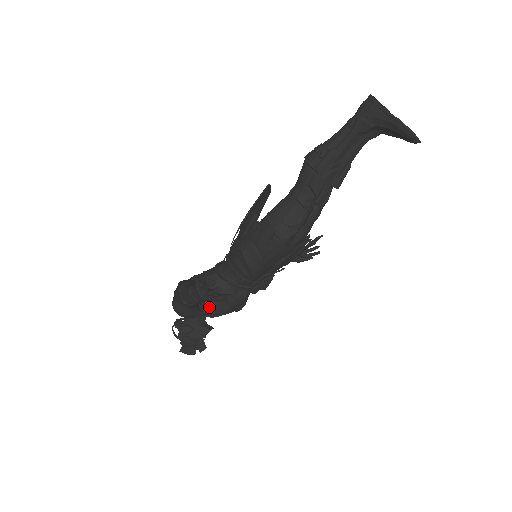
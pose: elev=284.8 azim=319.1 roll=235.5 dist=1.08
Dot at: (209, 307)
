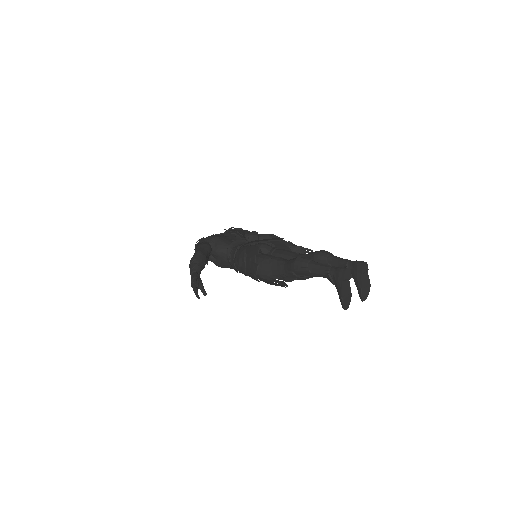
Dot at: (213, 261)
